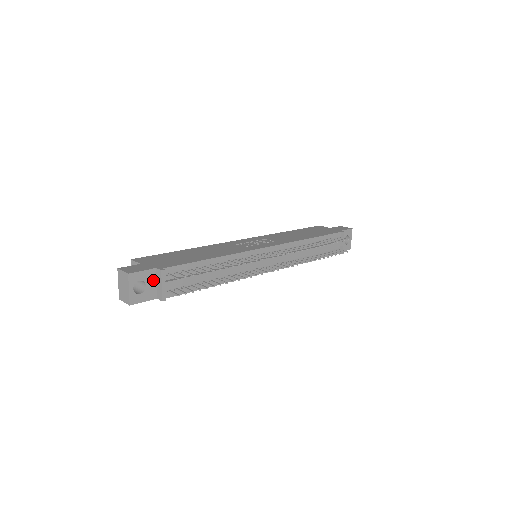
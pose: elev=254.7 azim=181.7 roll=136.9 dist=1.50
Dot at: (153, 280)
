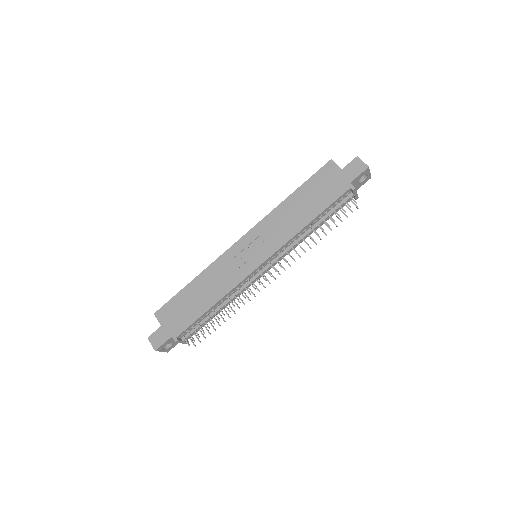
Dot at: occluded
